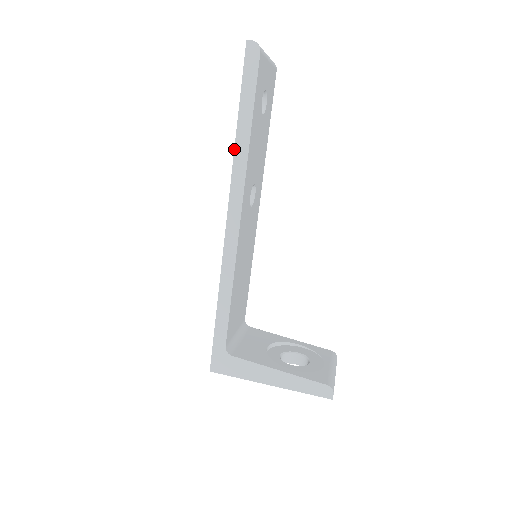
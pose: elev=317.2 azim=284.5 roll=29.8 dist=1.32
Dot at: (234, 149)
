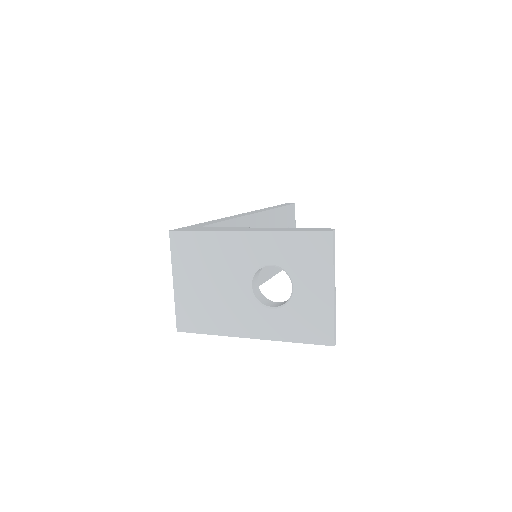
Dot at: occluded
